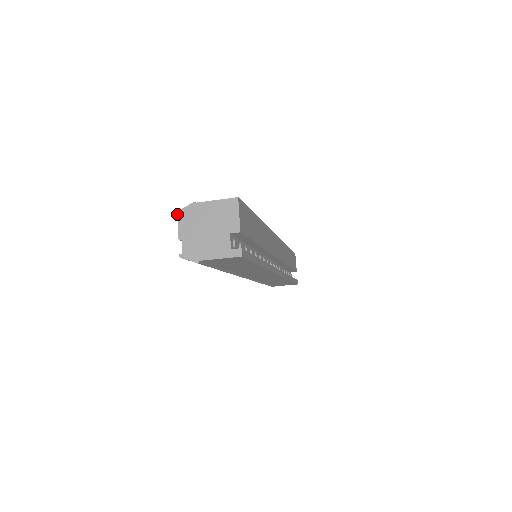
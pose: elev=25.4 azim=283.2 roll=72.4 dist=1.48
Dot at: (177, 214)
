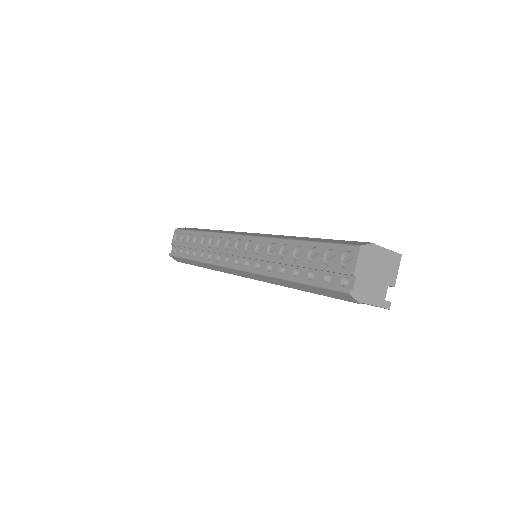
Dot at: (360, 248)
